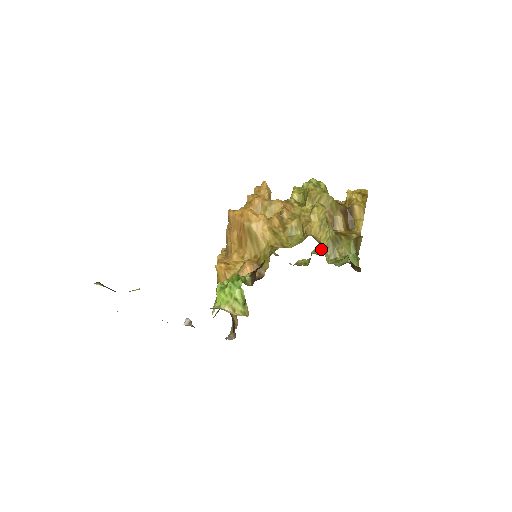
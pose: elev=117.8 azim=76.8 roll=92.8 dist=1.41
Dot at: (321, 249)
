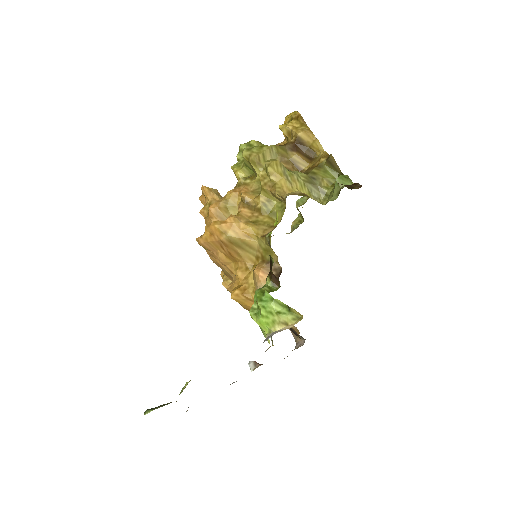
Dot at: (301, 197)
